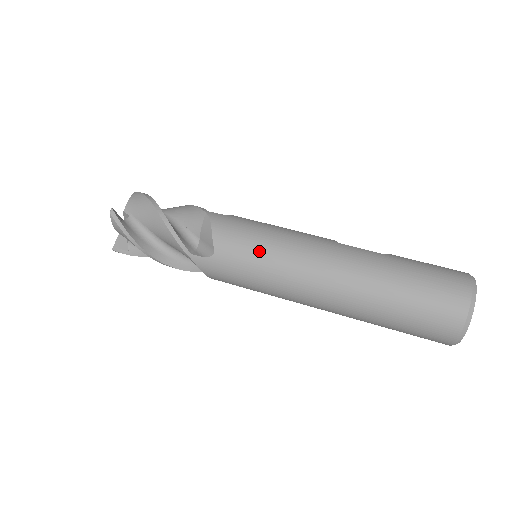
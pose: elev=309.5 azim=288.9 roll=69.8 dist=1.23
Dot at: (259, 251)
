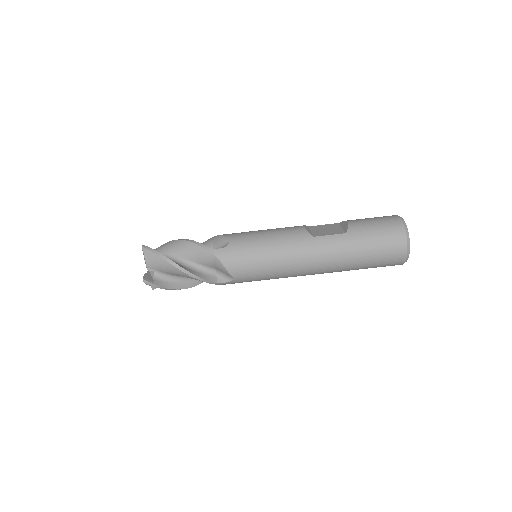
Dot at: (264, 269)
